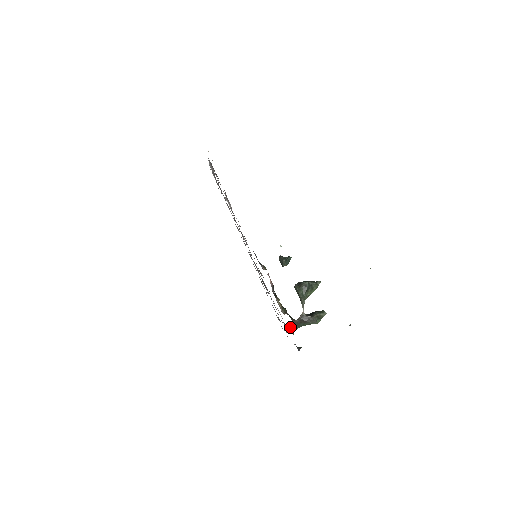
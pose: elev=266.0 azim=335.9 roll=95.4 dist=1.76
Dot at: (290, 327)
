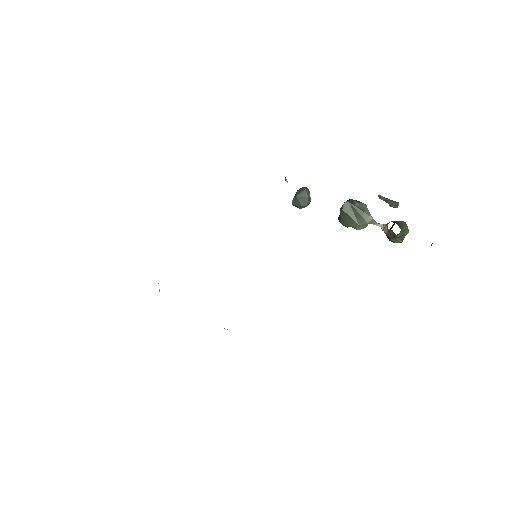
Dot at: occluded
